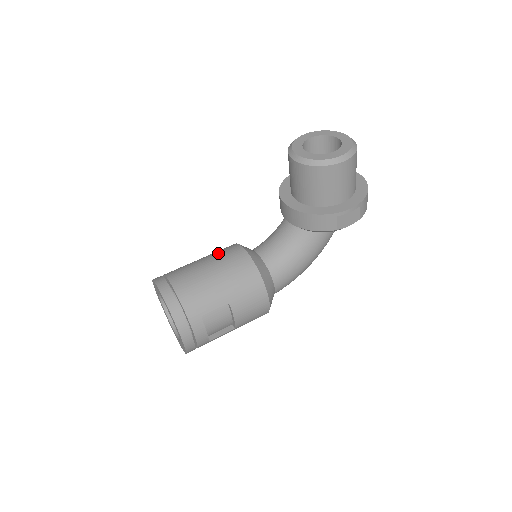
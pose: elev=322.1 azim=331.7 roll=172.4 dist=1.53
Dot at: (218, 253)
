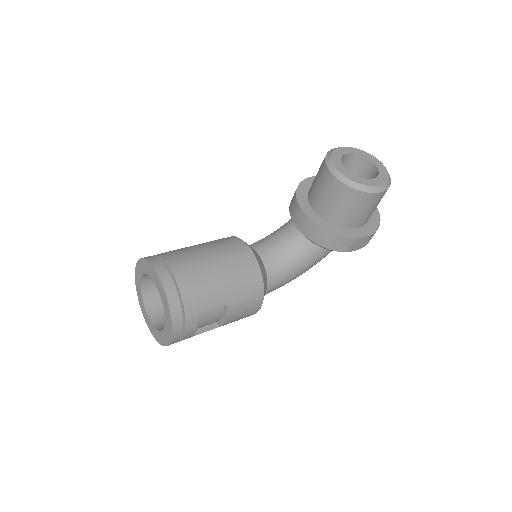
Dot at: (220, 245)
